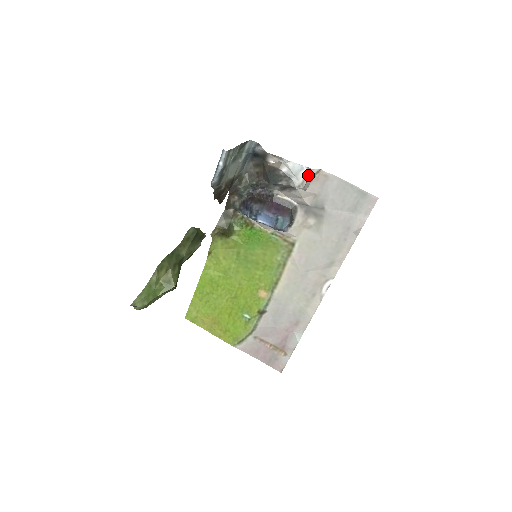
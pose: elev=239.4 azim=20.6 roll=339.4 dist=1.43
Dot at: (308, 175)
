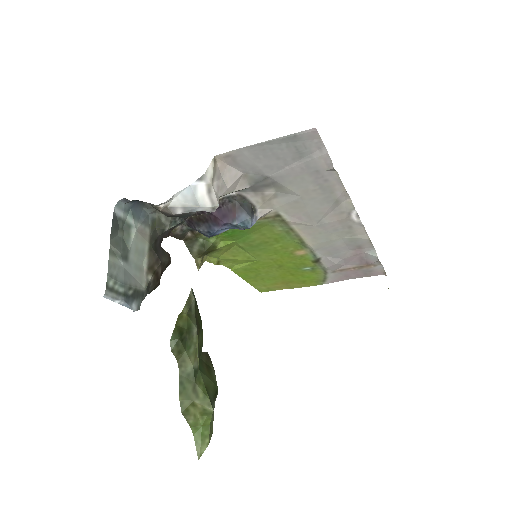
Dot at: (208, 185)
